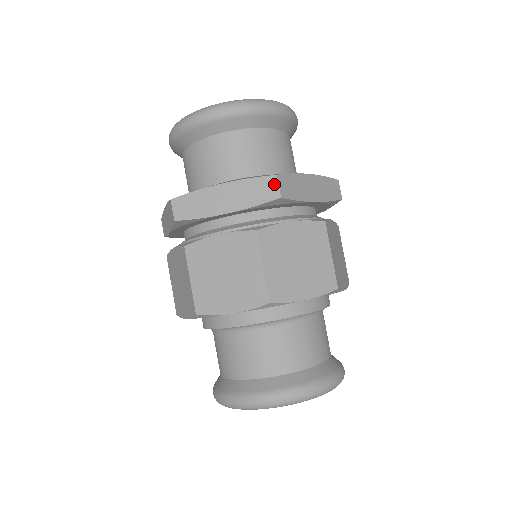
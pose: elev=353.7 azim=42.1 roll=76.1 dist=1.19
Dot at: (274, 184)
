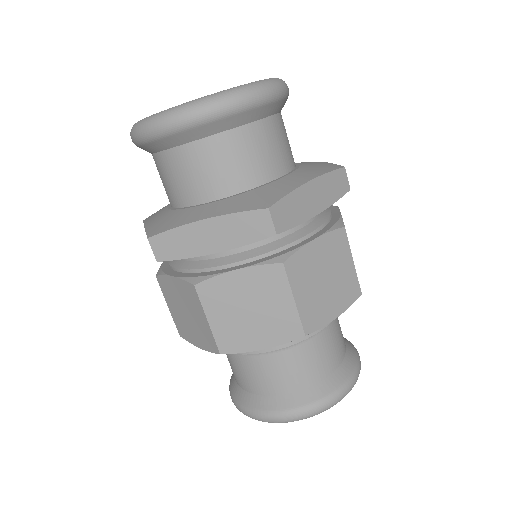
Dot at: (345, 177)
